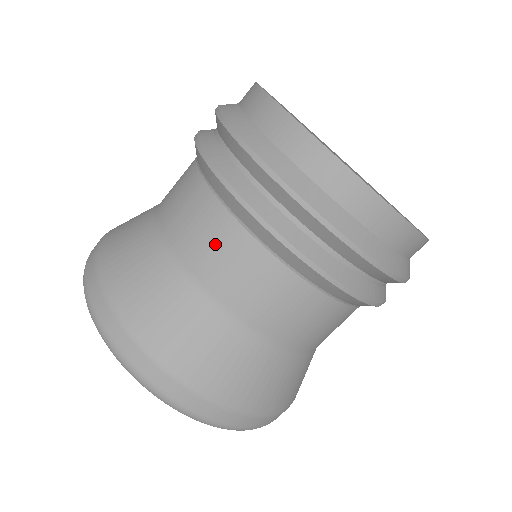
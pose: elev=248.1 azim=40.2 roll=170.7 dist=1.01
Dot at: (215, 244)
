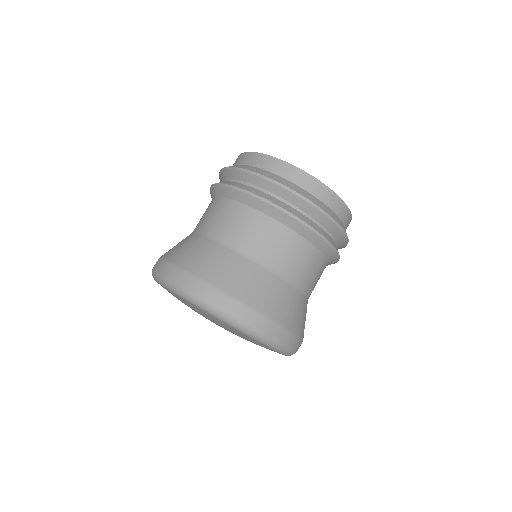
Dot at: (207, 212)
